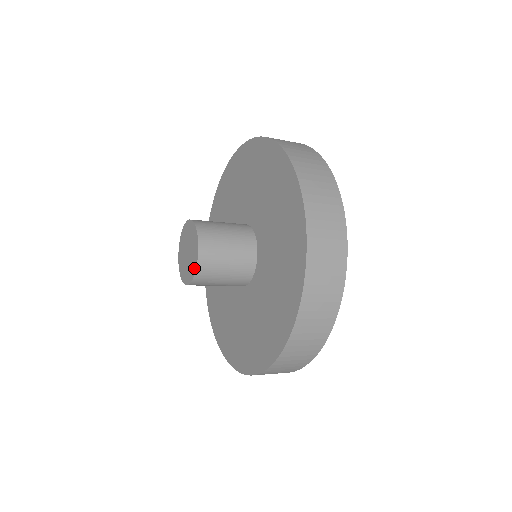
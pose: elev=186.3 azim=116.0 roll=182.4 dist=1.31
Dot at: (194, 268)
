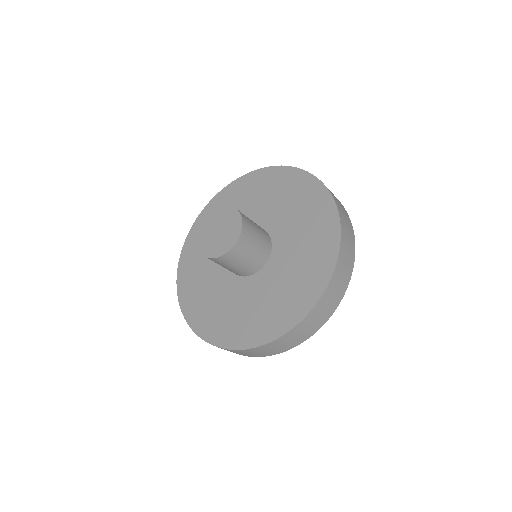
Dot at: (239, 220)
